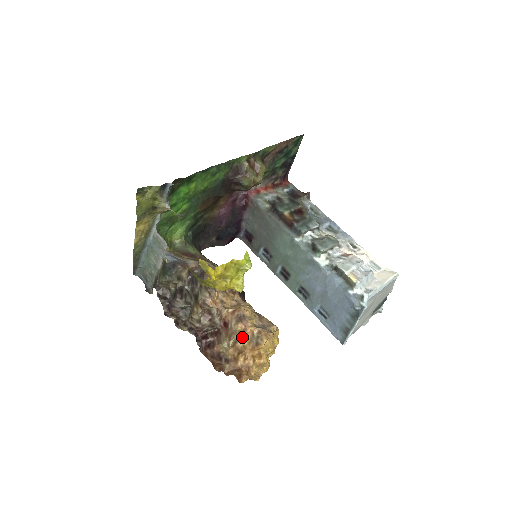
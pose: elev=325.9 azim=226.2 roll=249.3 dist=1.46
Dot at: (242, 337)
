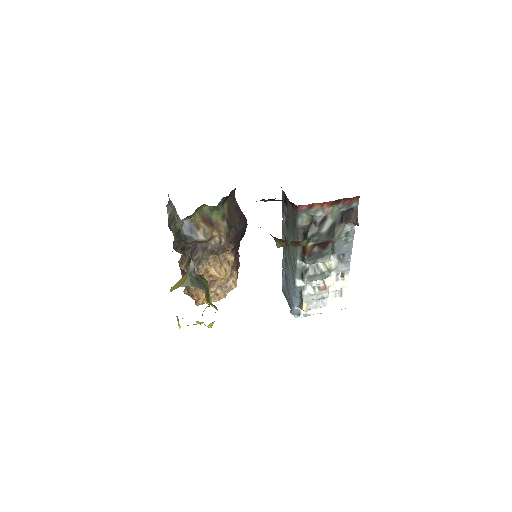
Dot at: (204, 292)
